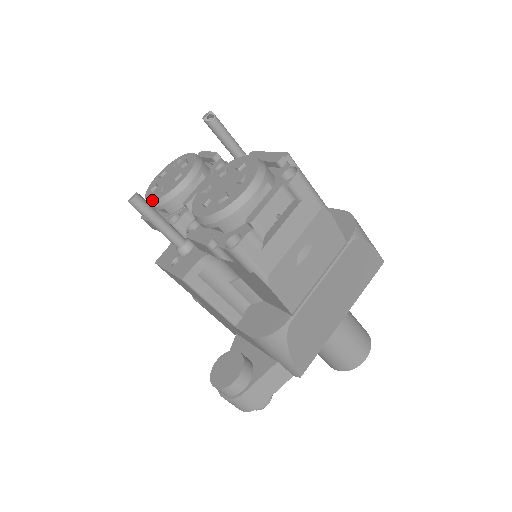
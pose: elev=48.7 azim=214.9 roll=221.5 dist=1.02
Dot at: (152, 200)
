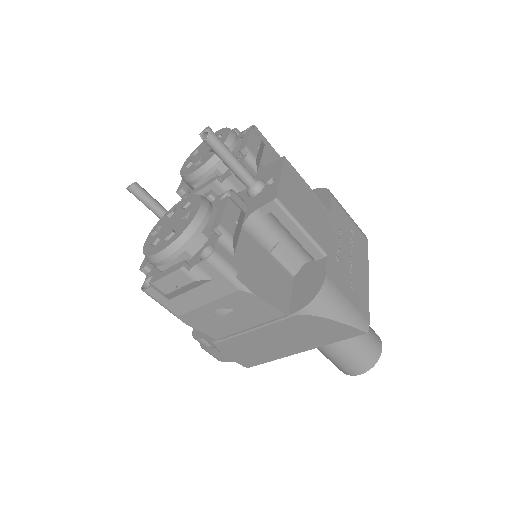
Dot at: (180, 171)
